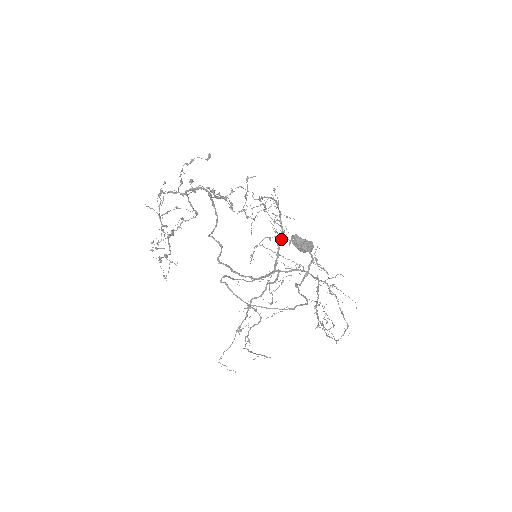
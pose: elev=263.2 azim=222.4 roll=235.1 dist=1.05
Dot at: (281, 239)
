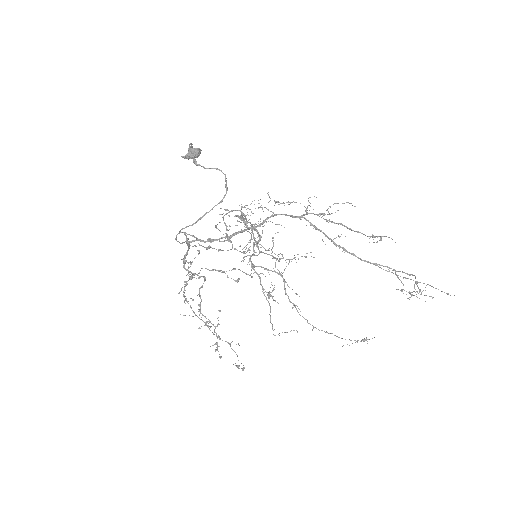
Dot at: (242, 214)
